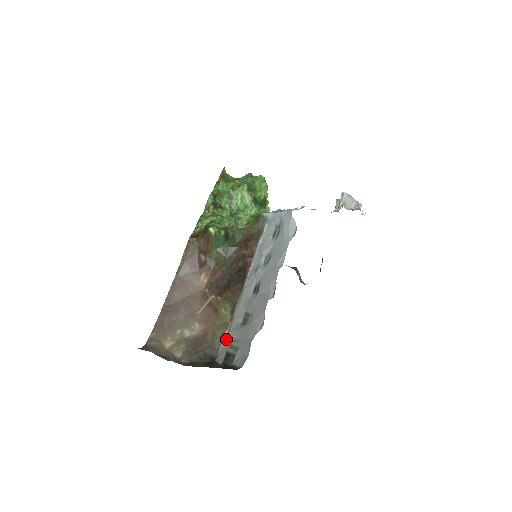
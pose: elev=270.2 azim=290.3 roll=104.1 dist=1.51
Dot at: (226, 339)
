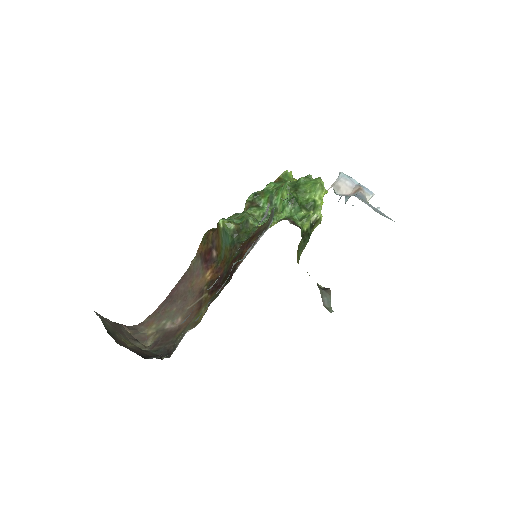
Dot at: (183, 336)
